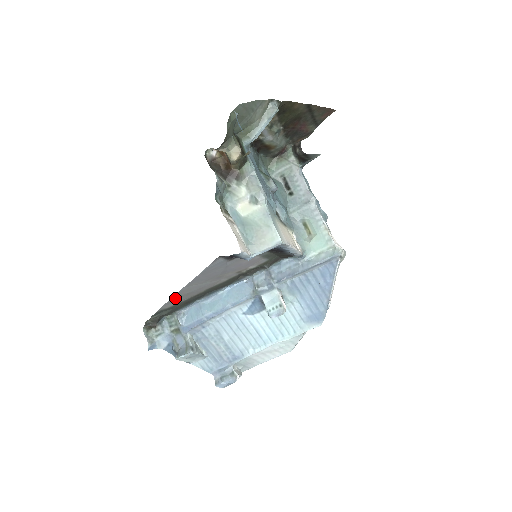
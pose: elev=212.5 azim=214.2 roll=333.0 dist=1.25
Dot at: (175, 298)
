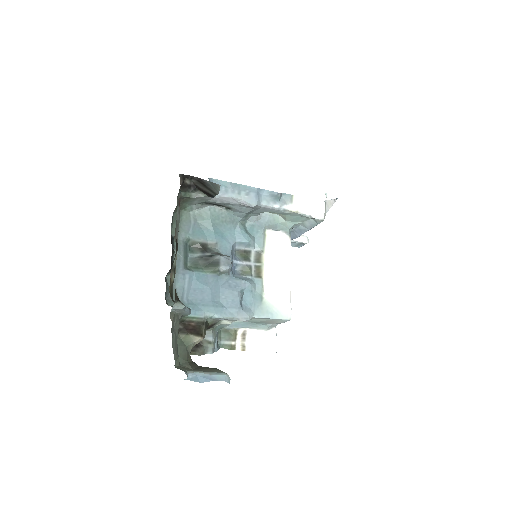
Dot at: occluded
